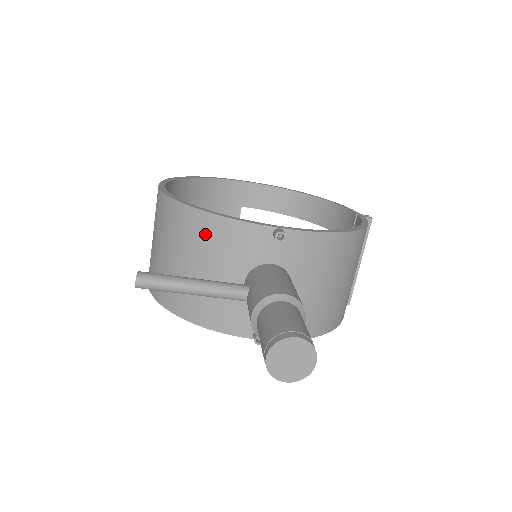
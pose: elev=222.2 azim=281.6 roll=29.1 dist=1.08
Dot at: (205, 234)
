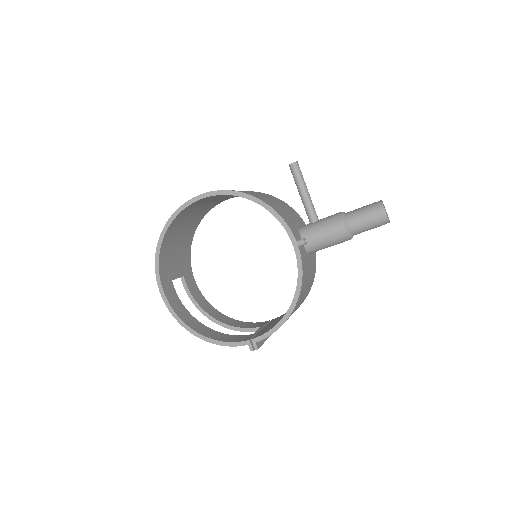
Dot at: (286, 205)
